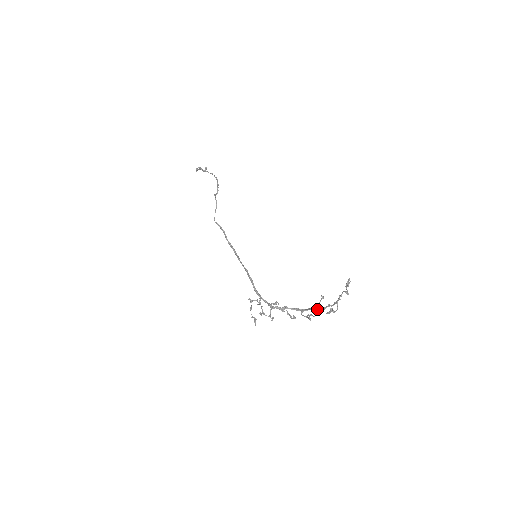
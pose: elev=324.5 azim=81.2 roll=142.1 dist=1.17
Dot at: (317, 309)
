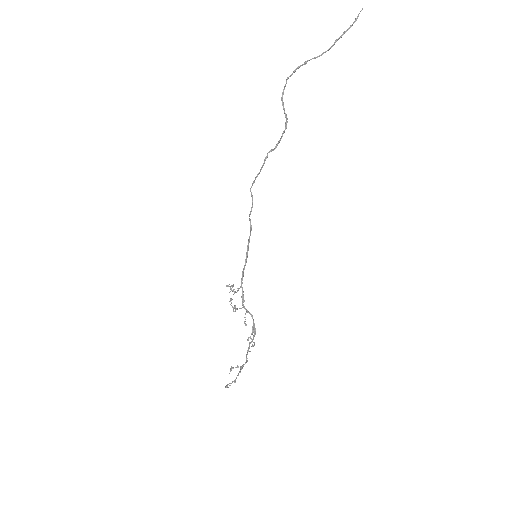
Dot at: occluded
